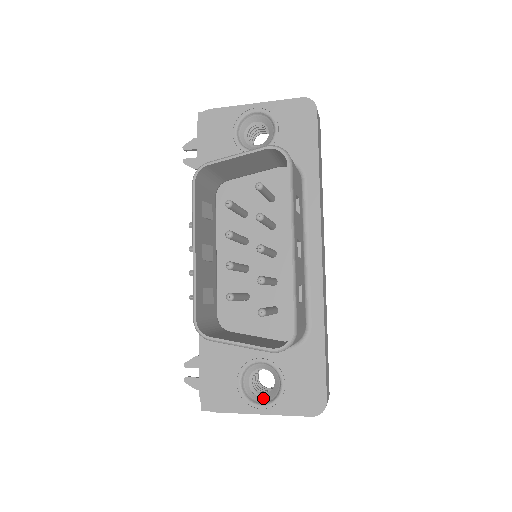
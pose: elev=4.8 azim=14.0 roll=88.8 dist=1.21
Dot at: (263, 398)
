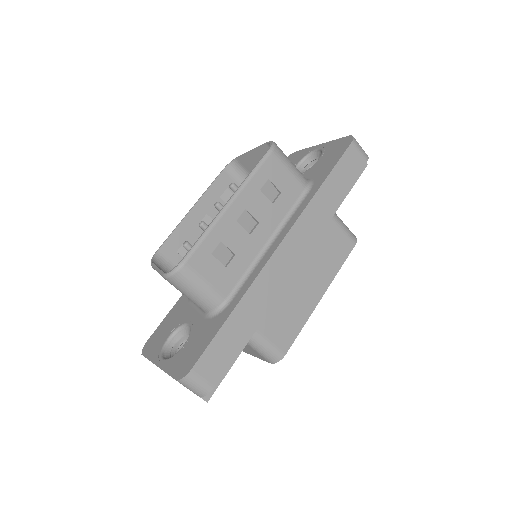
Dot at: occluded
